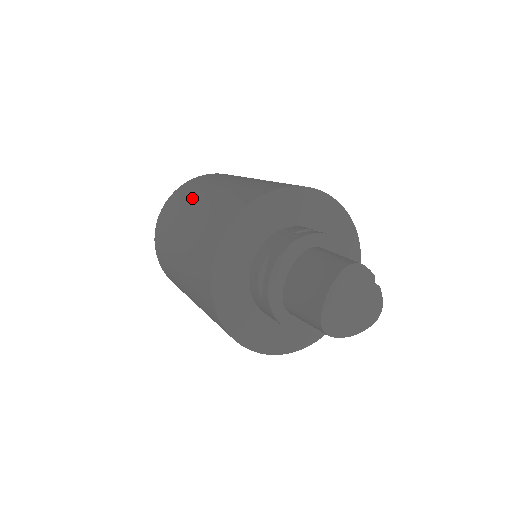
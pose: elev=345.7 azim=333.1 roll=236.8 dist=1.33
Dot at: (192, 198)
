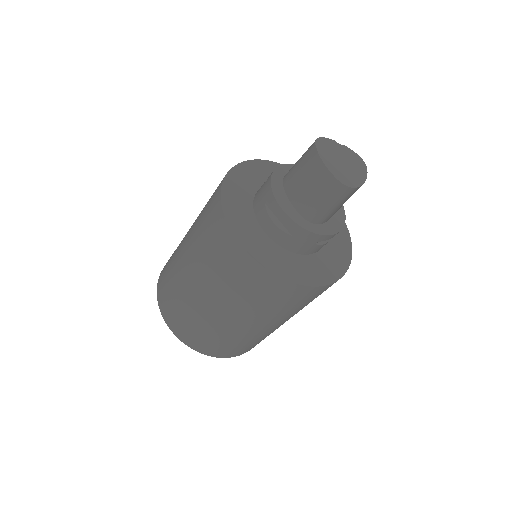
Dot at: (176, 265)
